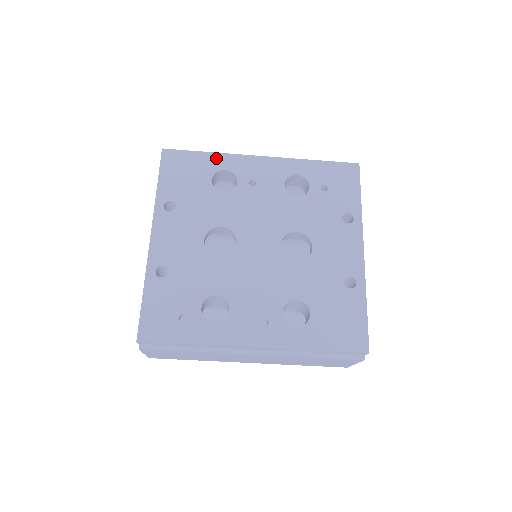
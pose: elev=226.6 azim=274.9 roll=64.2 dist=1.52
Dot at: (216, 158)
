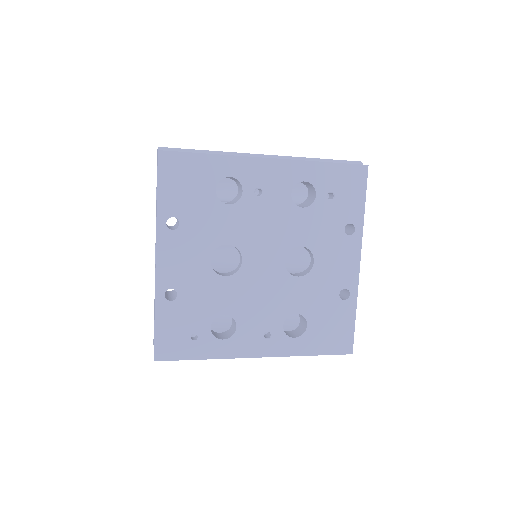
Dot at: (219, 162)
